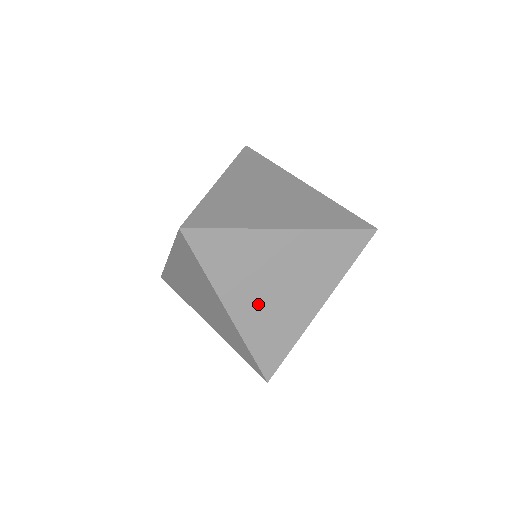
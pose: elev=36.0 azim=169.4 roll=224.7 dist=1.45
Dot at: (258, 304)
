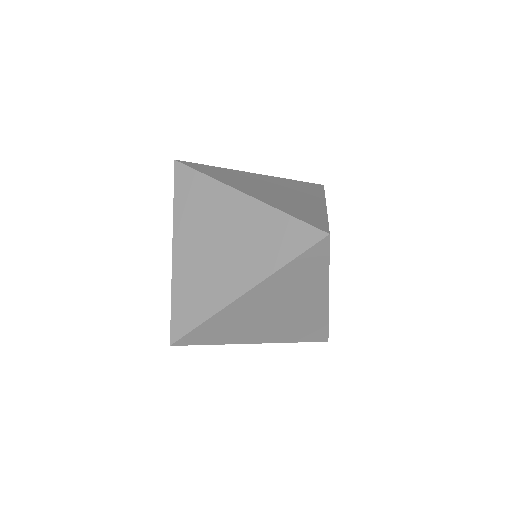
Dot at: (273, 328)
